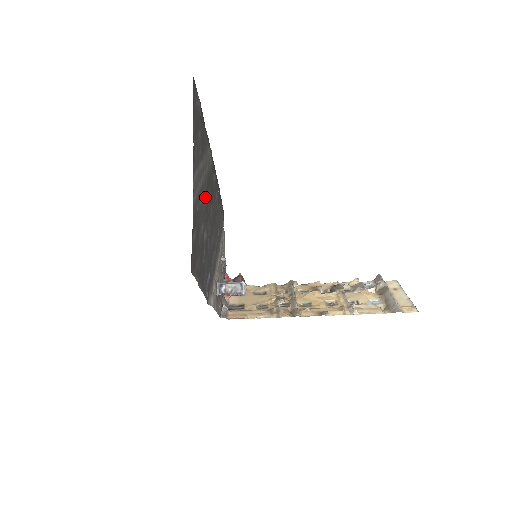
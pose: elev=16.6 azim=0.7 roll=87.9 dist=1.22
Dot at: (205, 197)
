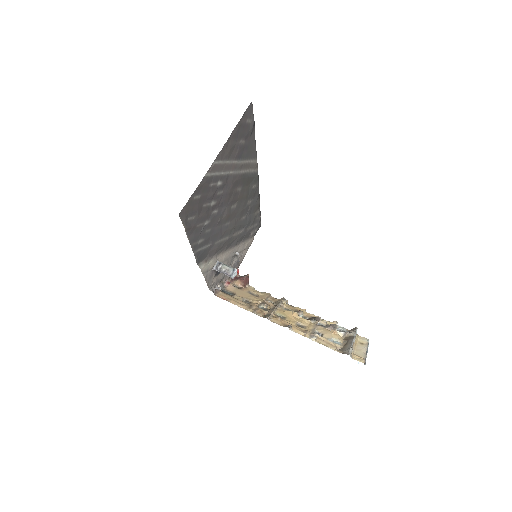
Dot at: (229, 187)
